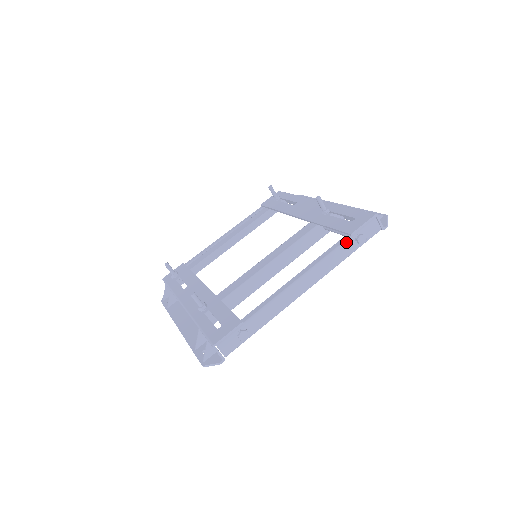
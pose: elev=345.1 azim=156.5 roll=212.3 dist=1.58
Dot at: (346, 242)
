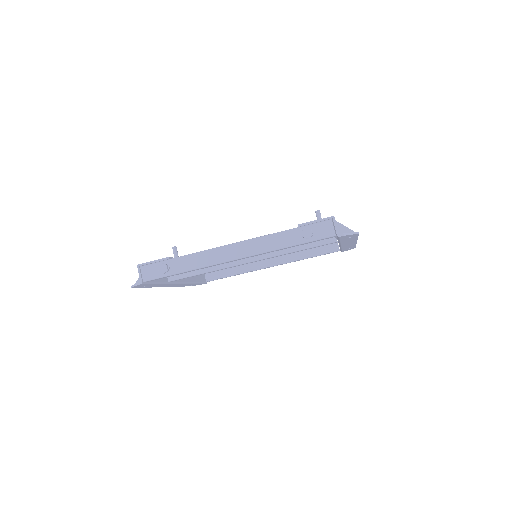
Dot at: (291, 230)
